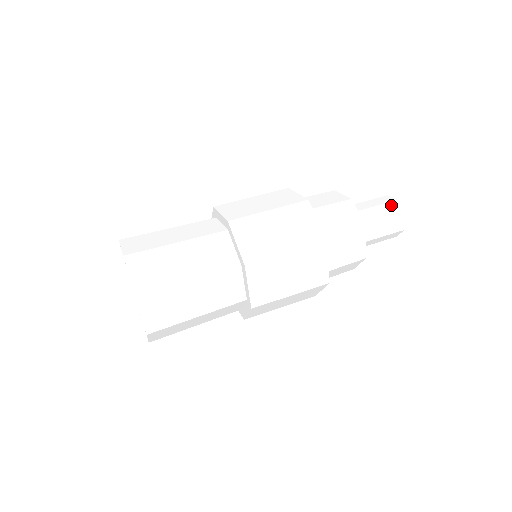
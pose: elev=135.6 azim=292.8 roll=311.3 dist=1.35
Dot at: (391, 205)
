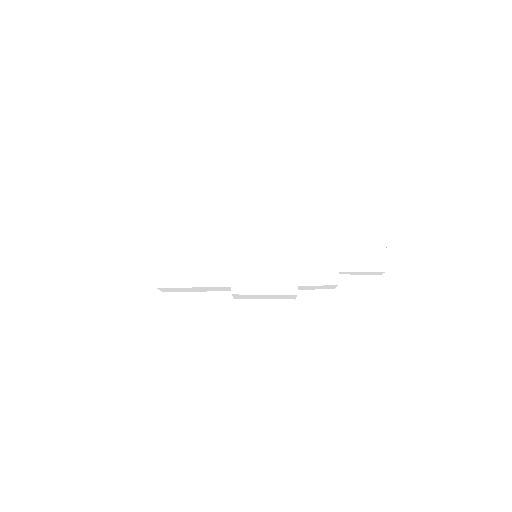
Dot at: (378, 249)
